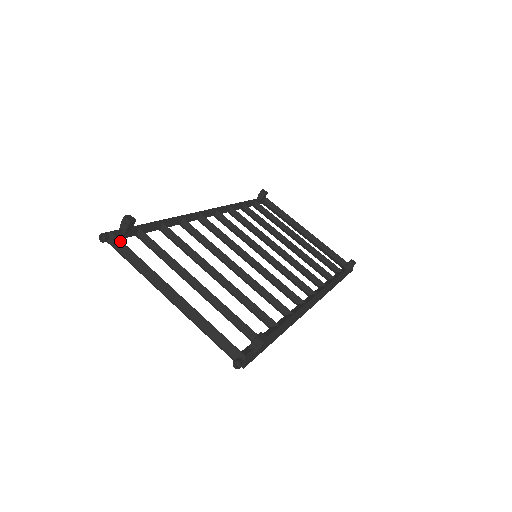
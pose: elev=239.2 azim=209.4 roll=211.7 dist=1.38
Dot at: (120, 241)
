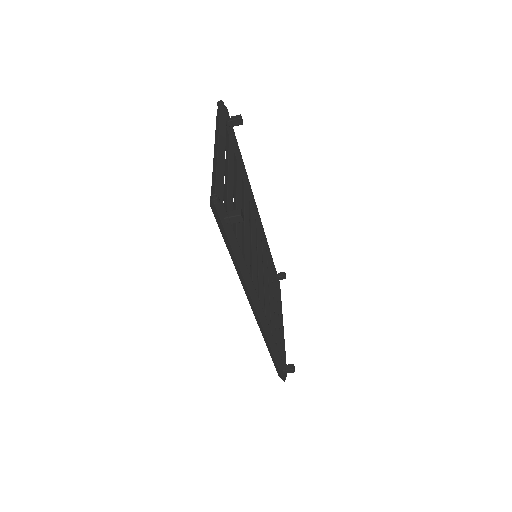
Dot at: (226, 113)
